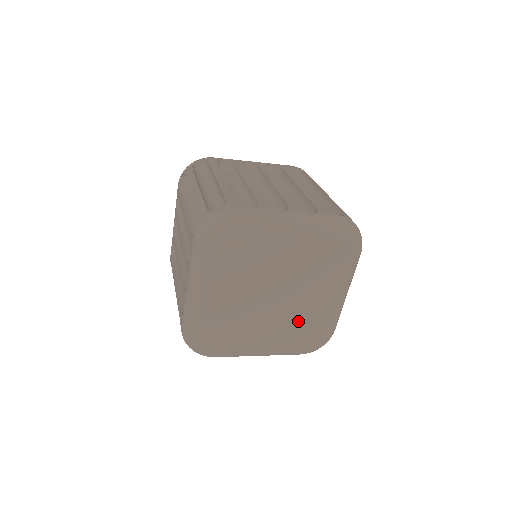
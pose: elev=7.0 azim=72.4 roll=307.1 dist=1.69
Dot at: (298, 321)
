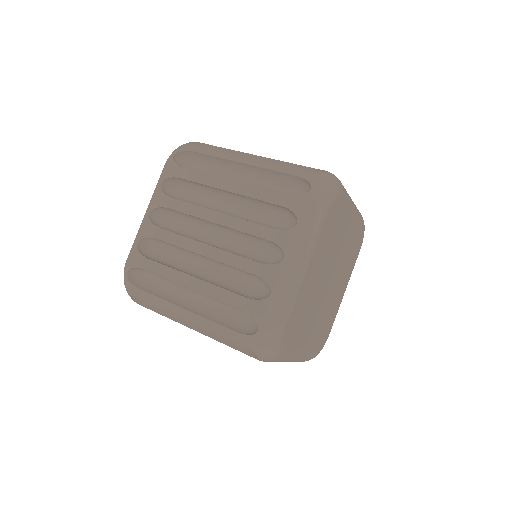
Dot at: (326, 314)
